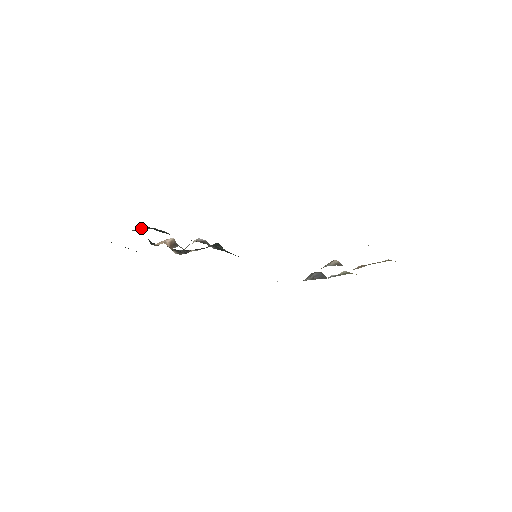
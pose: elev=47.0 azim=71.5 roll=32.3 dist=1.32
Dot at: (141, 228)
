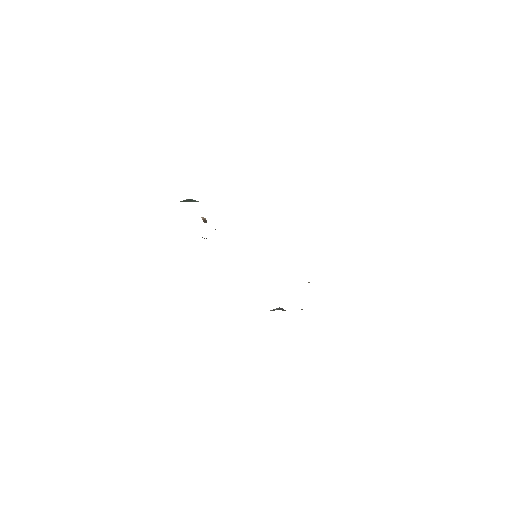
Dot at: (189, 200)
